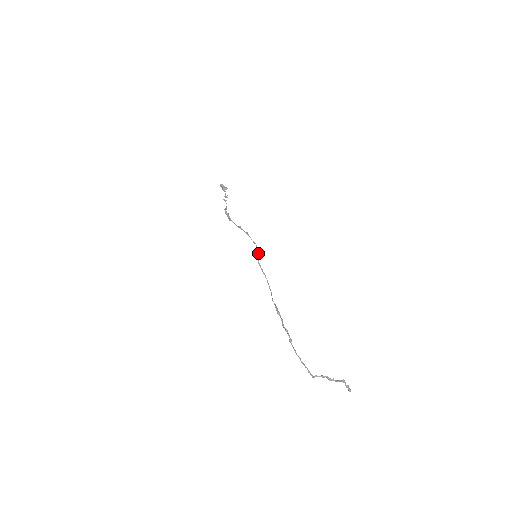
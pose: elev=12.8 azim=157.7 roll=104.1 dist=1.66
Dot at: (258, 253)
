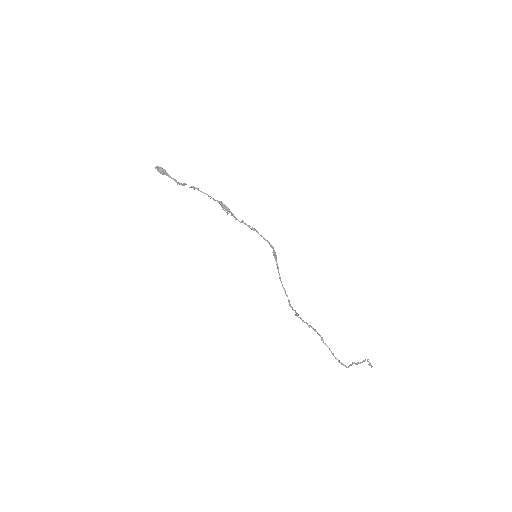
Dot at: (274, 251)
